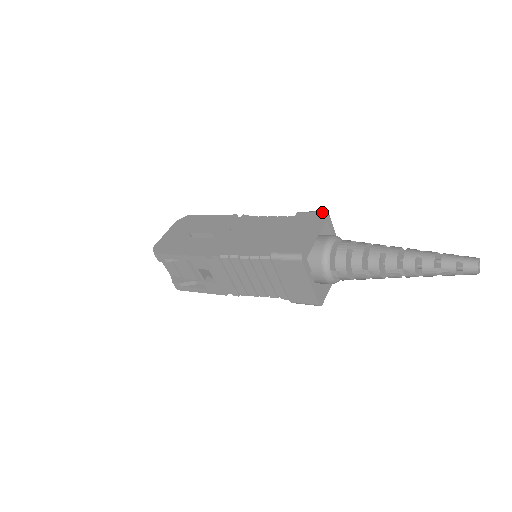
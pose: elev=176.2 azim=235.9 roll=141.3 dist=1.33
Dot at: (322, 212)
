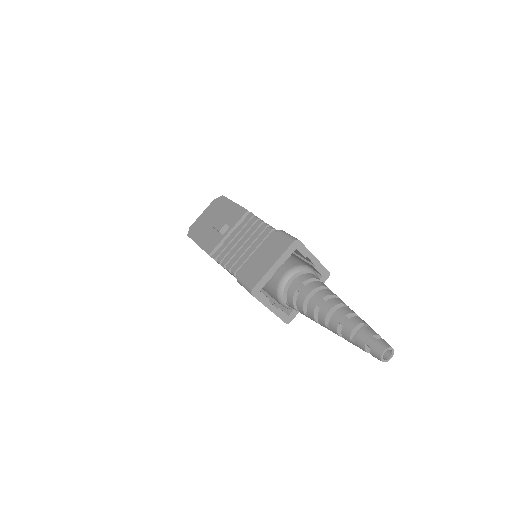
Dot at: (291, 240)
